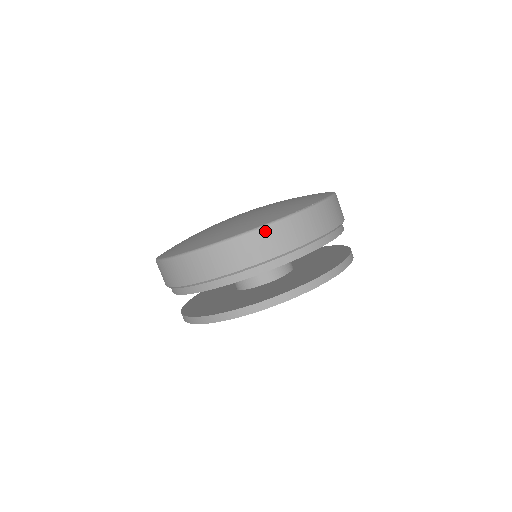
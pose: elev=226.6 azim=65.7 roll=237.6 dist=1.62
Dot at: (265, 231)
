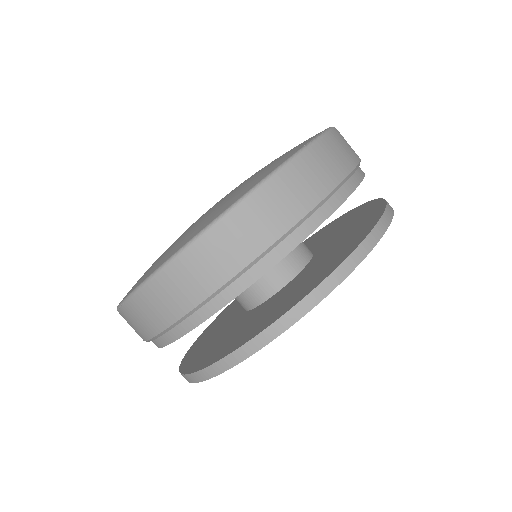
Dot at: (273, 184)
